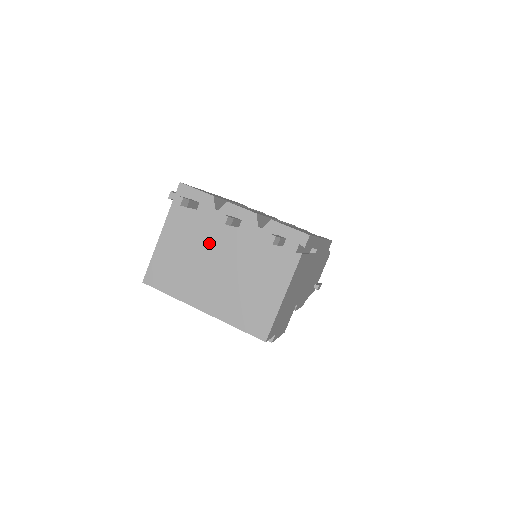
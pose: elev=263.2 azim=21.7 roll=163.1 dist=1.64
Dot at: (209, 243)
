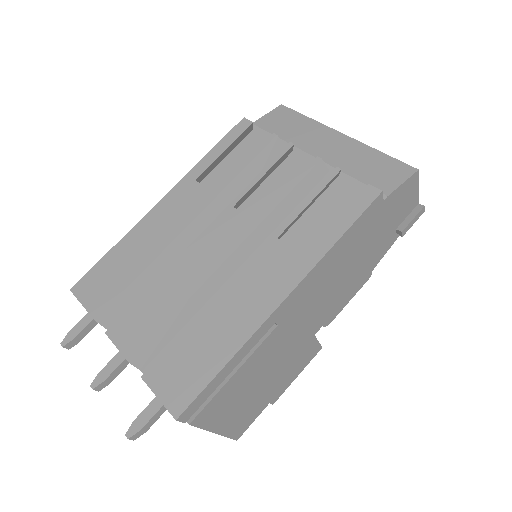
Dot at: occluded
